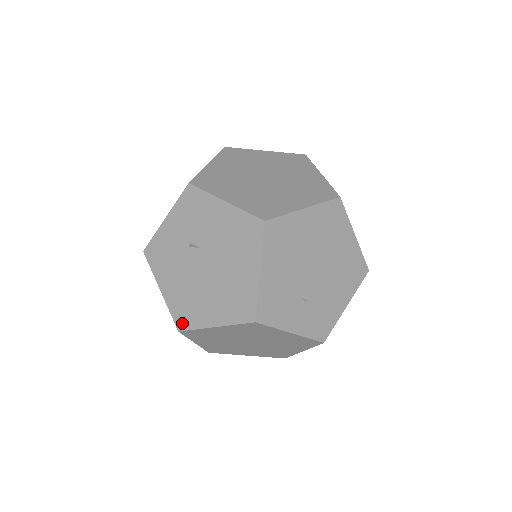
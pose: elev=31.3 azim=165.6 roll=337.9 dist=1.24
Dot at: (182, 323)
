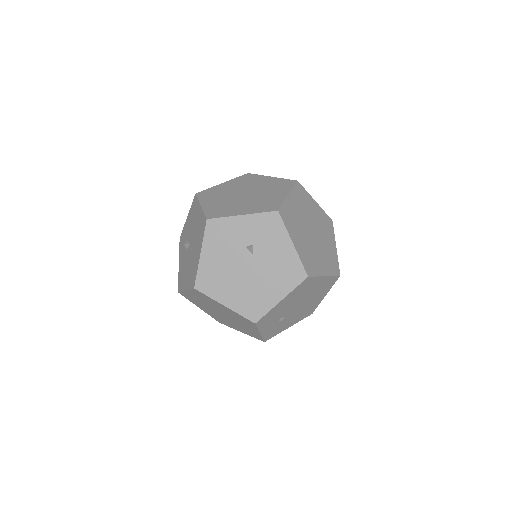
Dot at: (201, 286)
